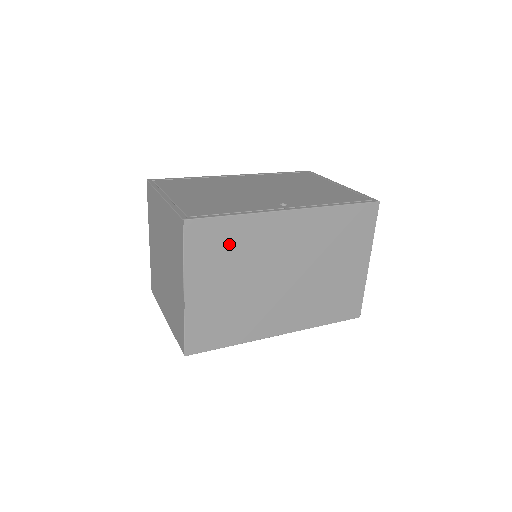
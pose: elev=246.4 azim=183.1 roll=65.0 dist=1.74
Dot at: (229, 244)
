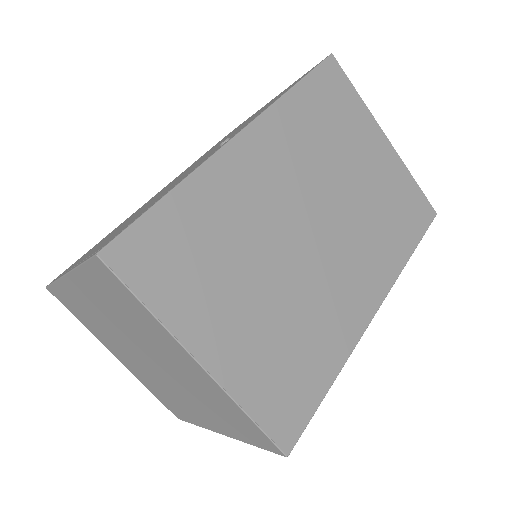
Dot at: (199, 240)
